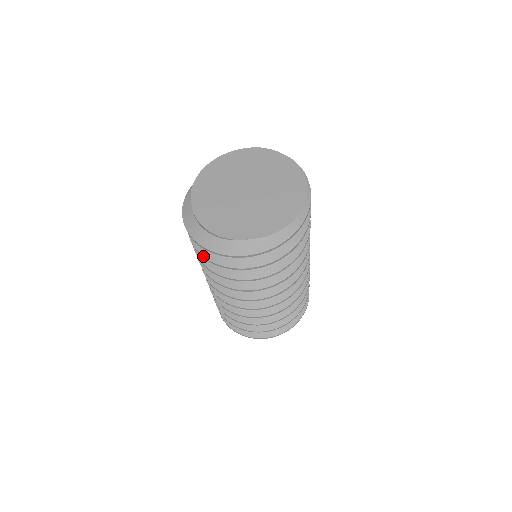
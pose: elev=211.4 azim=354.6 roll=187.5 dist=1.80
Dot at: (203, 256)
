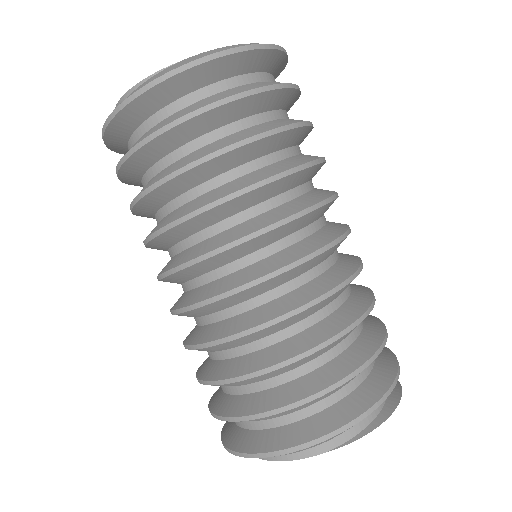
Dot at: (122, 157)
